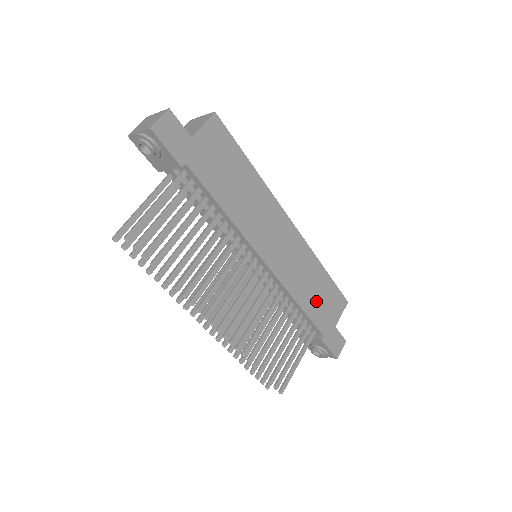
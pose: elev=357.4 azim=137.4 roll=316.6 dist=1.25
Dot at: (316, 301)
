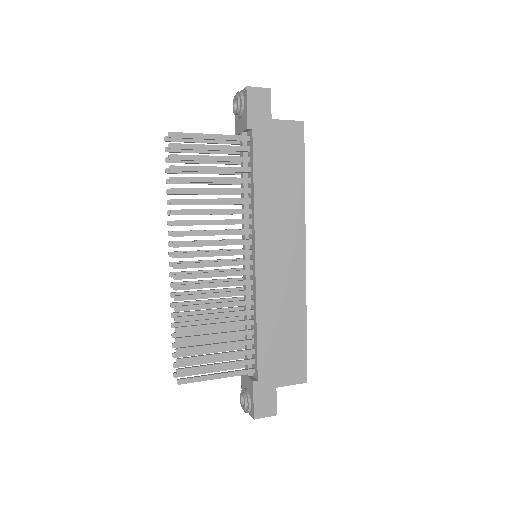
Dot at: (276, 342)
